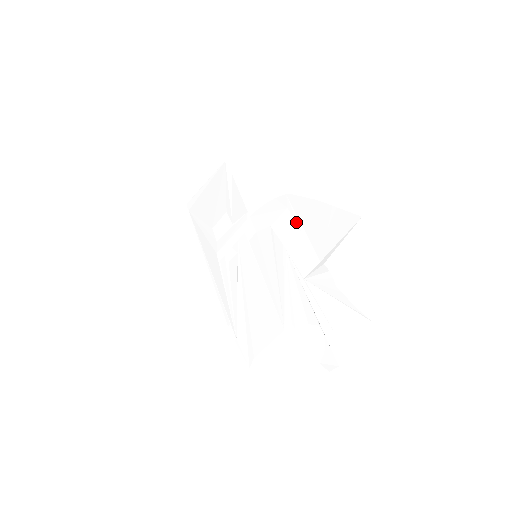
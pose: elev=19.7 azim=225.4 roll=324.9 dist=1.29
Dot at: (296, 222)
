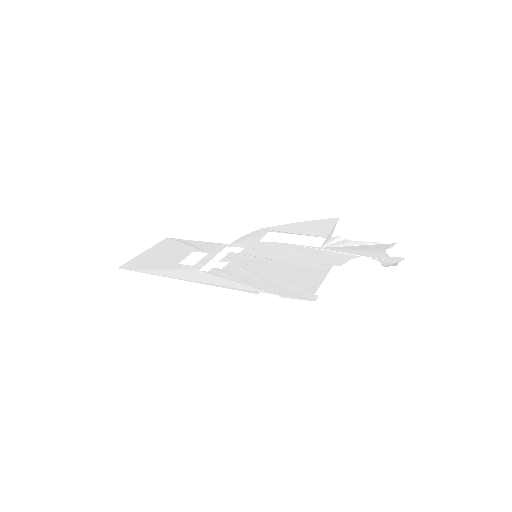
Dot at: occluded
